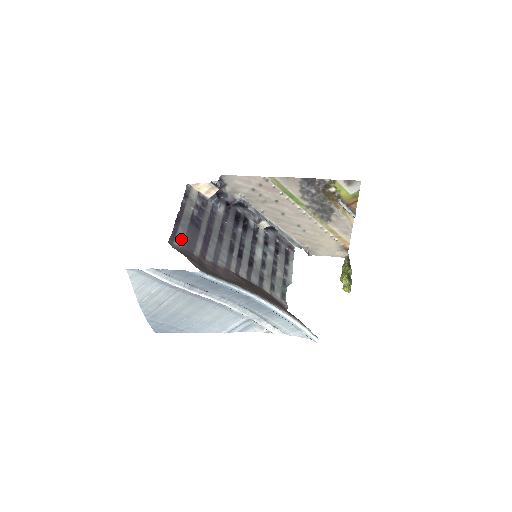
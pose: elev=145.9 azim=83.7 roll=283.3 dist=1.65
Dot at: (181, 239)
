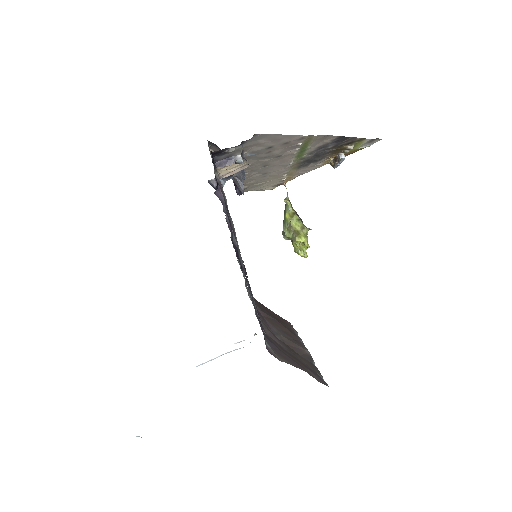
Dot at: occluded
